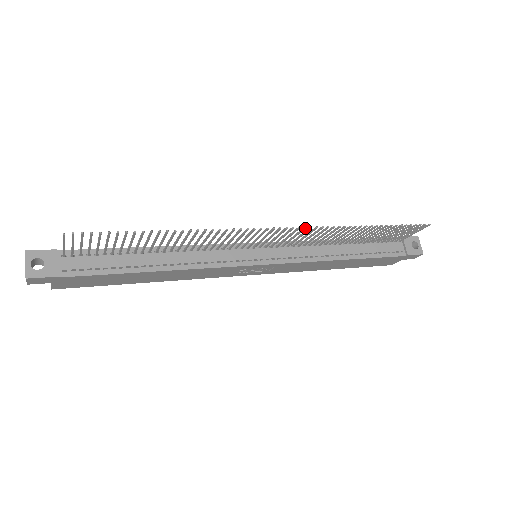
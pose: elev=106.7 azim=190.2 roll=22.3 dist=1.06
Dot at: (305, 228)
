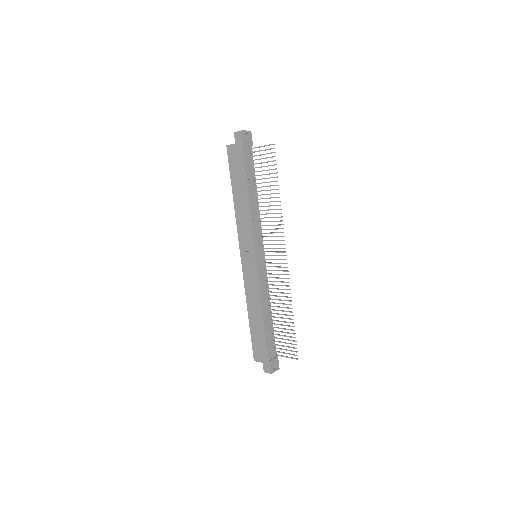
Dot at: (288, 271)
